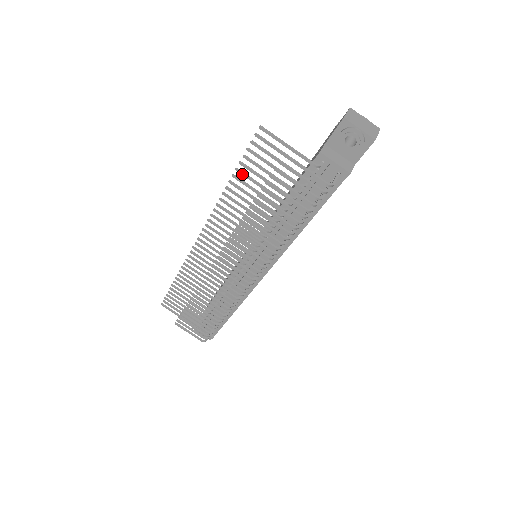
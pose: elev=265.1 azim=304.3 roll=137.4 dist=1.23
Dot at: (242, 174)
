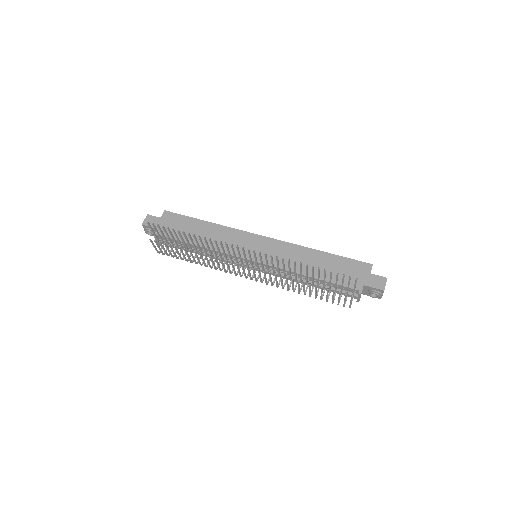
Dot at: (319, 271)
